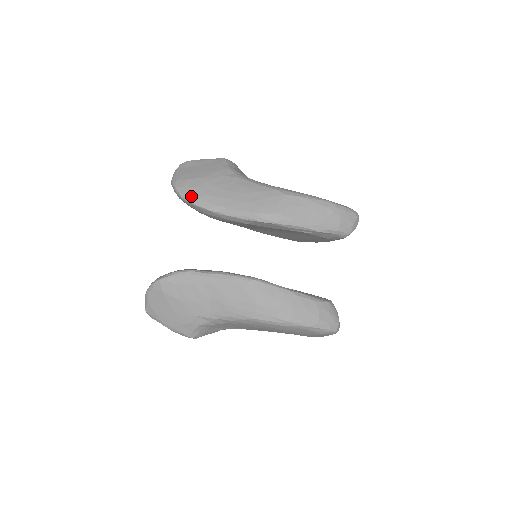
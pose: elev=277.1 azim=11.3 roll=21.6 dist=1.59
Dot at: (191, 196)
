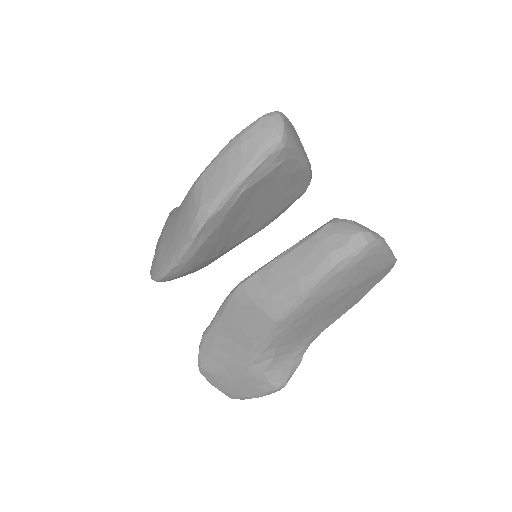
Dot at: (158, 273)
